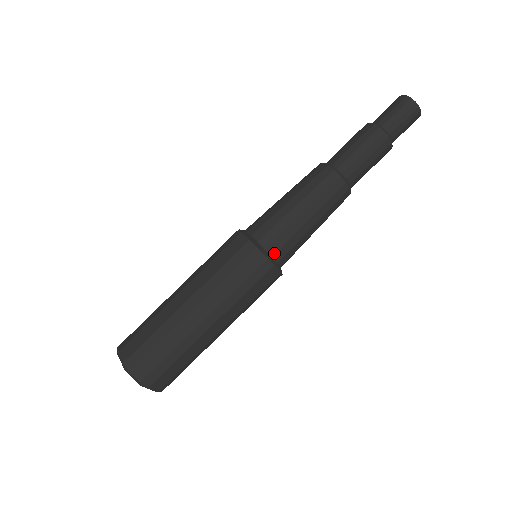
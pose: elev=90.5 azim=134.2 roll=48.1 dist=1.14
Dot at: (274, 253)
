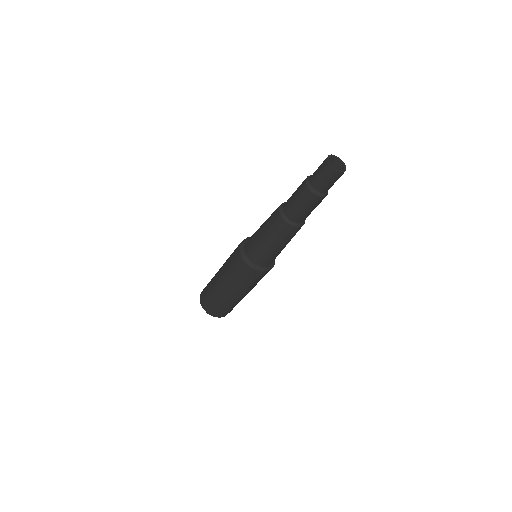
Dot at: (255, 262)
